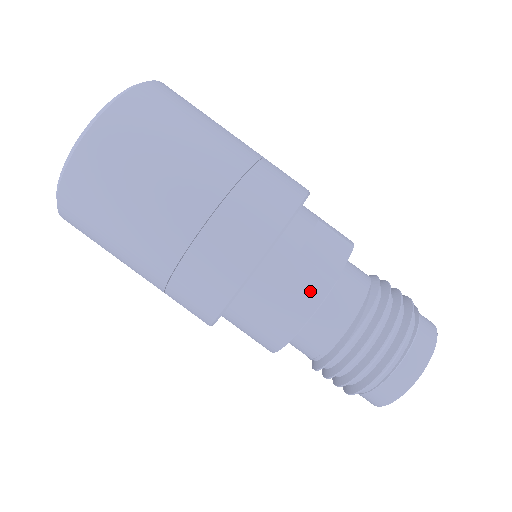
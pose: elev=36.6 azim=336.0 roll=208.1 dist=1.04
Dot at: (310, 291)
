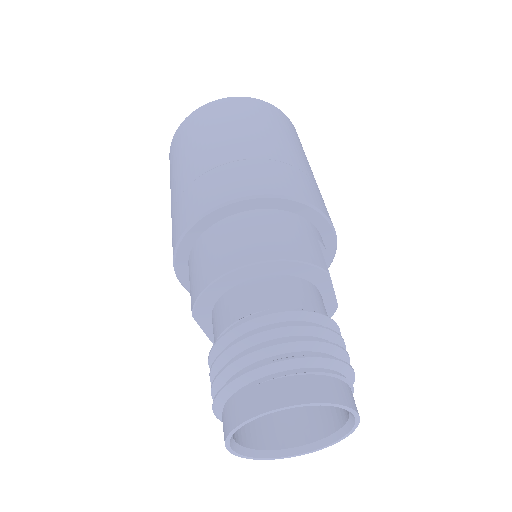
Dot at: (309, 252)
